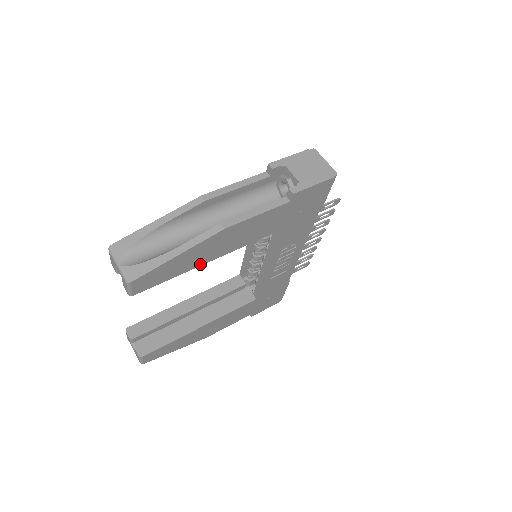
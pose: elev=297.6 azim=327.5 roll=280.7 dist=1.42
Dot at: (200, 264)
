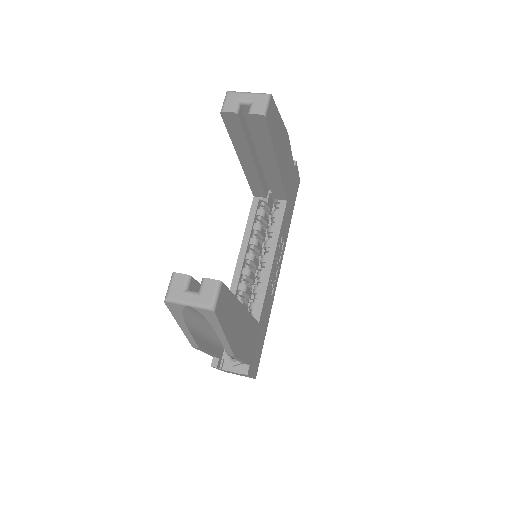
Dot at: (276, 157)
